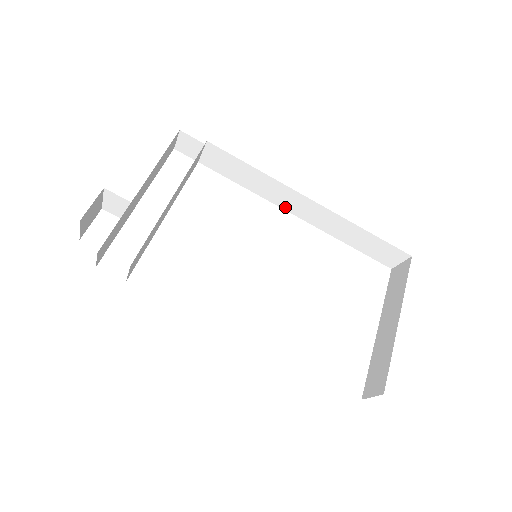
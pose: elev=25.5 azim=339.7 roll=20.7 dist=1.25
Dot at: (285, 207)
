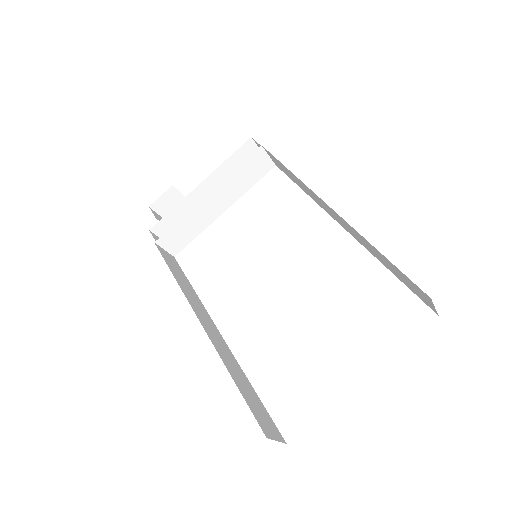
Dot at: (329, 213)
